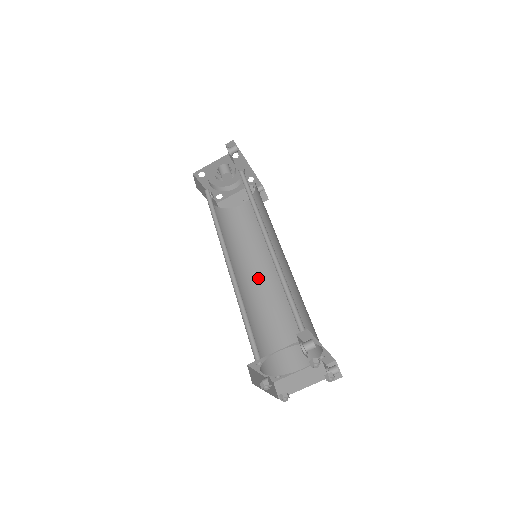
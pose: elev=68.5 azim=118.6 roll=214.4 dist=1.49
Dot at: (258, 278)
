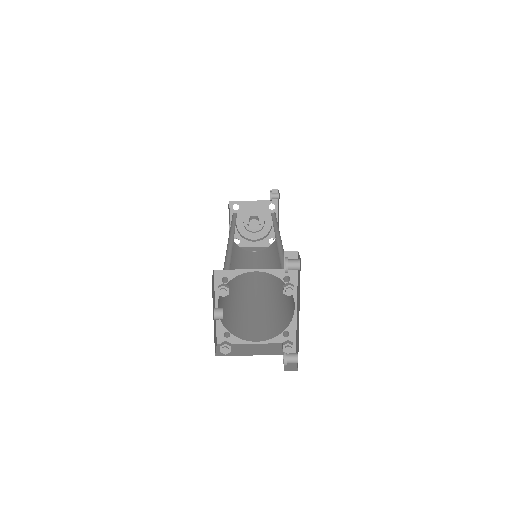
Dot at: (244, 284)
